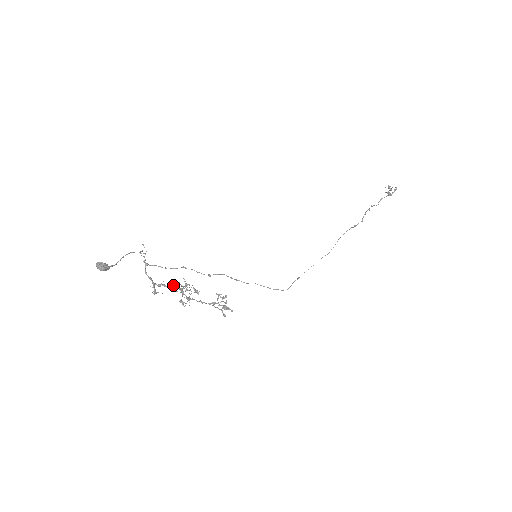
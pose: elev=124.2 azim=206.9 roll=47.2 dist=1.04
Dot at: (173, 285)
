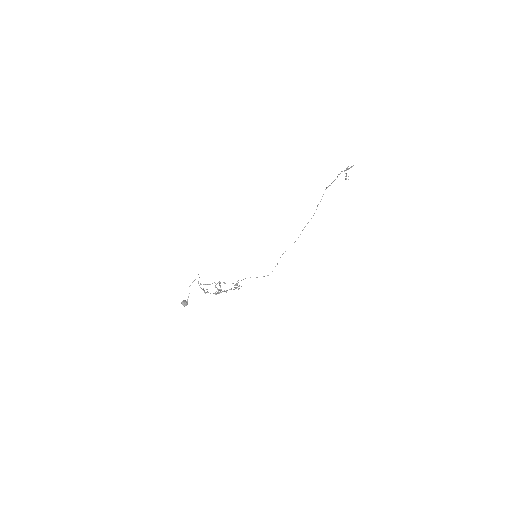
Dot at: (215, 293)
